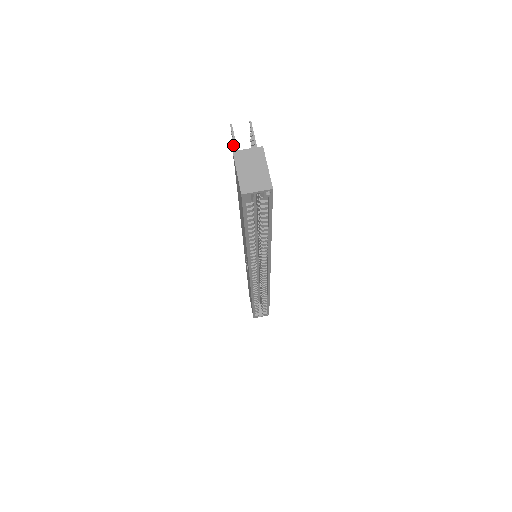
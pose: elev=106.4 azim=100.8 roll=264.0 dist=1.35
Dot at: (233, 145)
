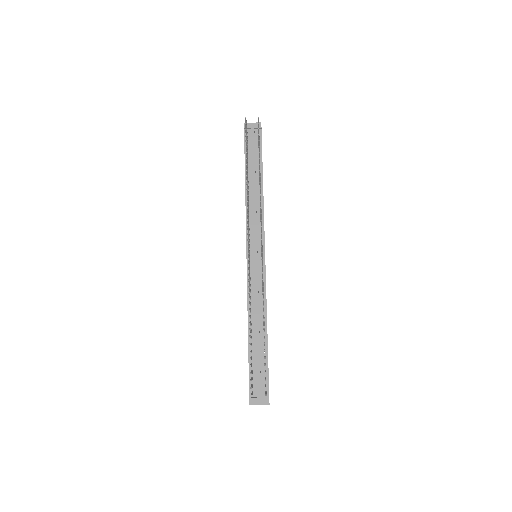
Dot at: occluded
